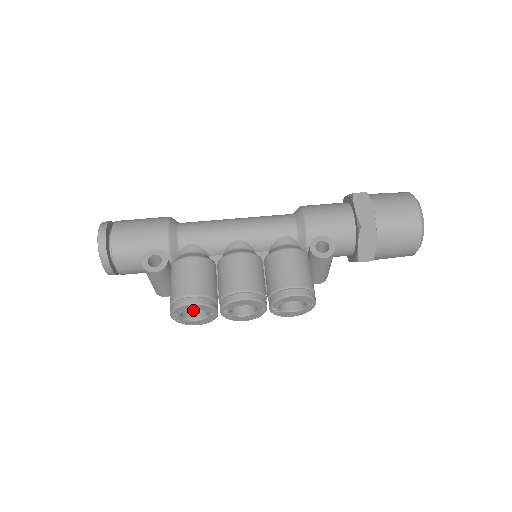
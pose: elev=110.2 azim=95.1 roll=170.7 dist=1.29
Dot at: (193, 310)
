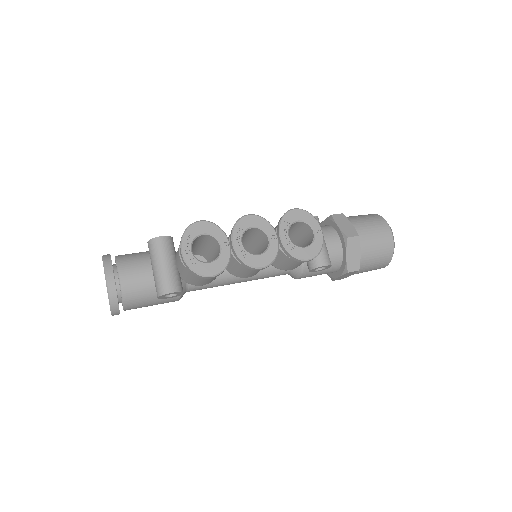
Dot at: occluded
